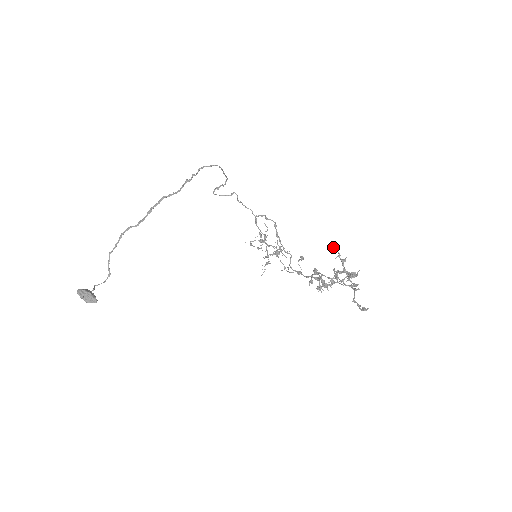
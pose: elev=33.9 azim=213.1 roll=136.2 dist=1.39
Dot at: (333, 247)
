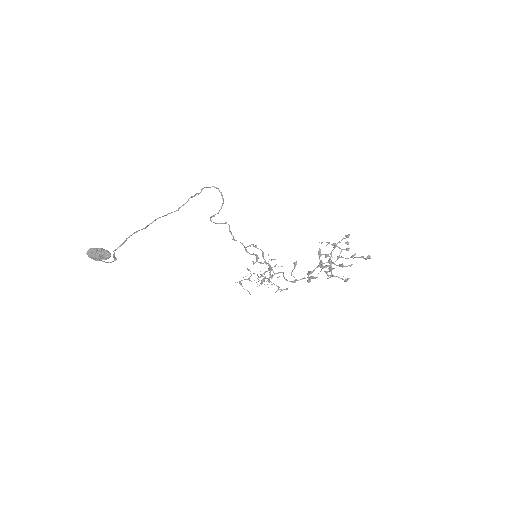
Dot at: (321, 242)
